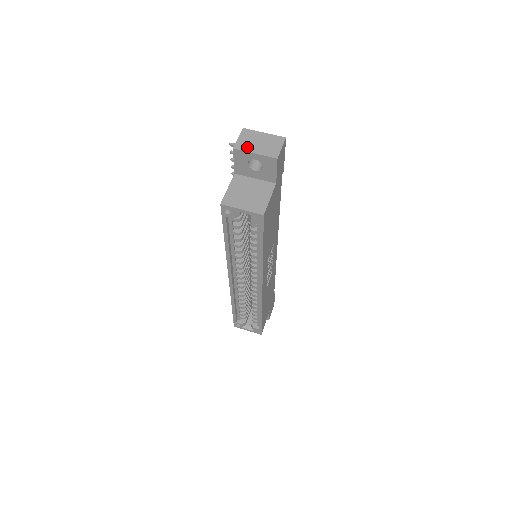
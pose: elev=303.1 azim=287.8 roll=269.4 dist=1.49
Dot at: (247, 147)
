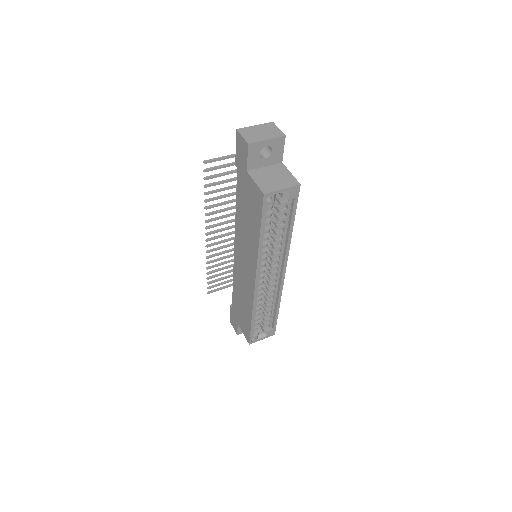
Dot at: (256, 139)
